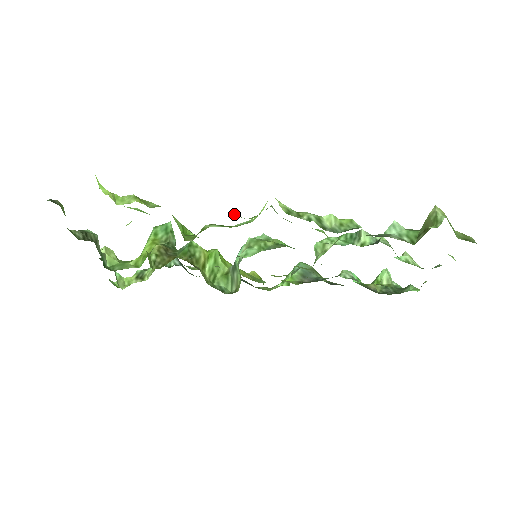
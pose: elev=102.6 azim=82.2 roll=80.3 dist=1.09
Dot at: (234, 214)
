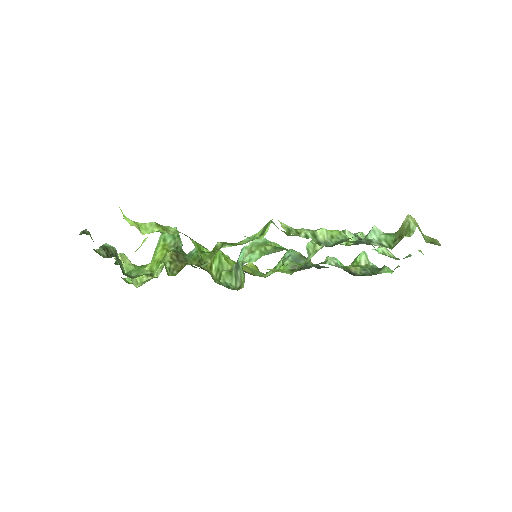
Dot at: (244, 236)
